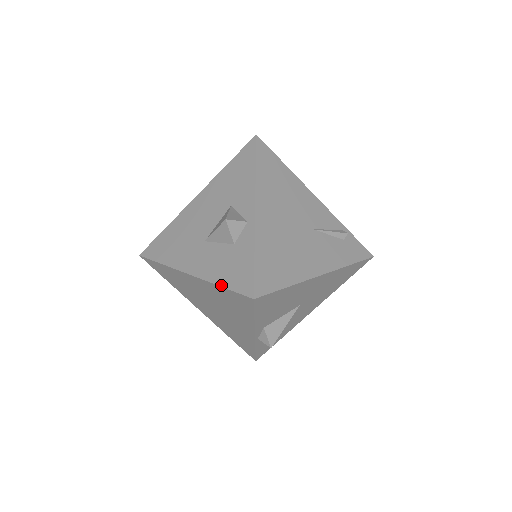
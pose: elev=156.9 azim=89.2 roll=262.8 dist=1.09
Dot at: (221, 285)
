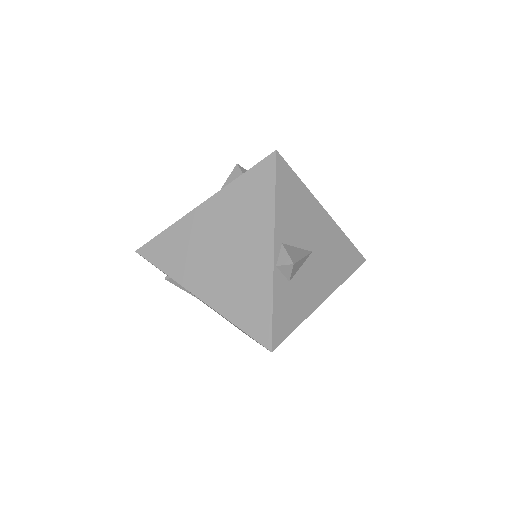
Dot at: (240, 175)
